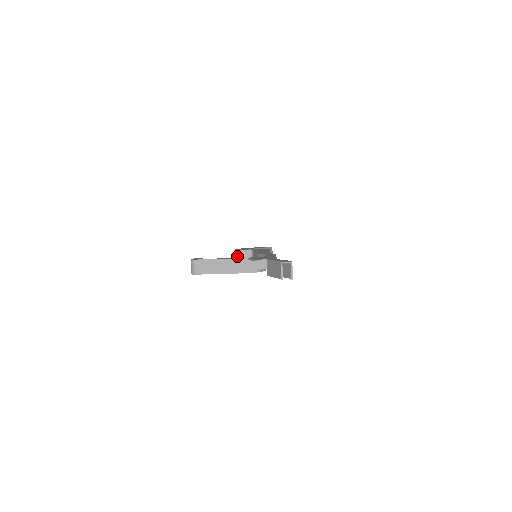
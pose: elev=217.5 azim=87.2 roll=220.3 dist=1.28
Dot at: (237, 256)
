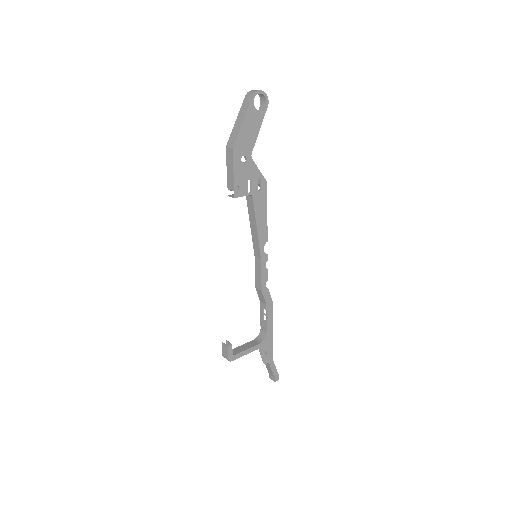
Dot at: occluded
